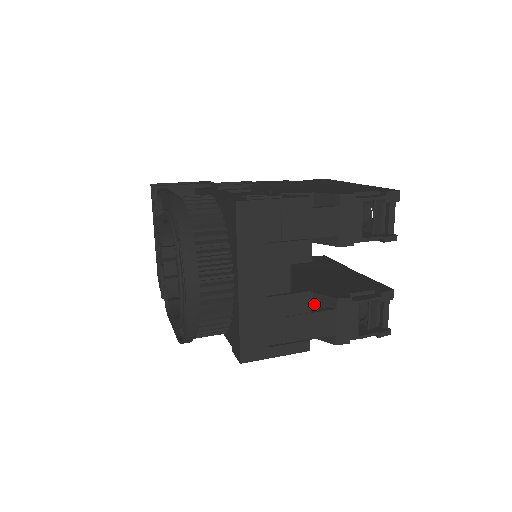
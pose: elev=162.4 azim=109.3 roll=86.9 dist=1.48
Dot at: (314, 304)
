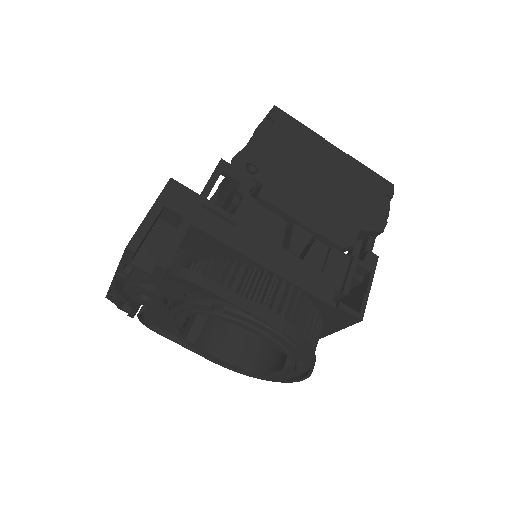
Dot at: occluded
